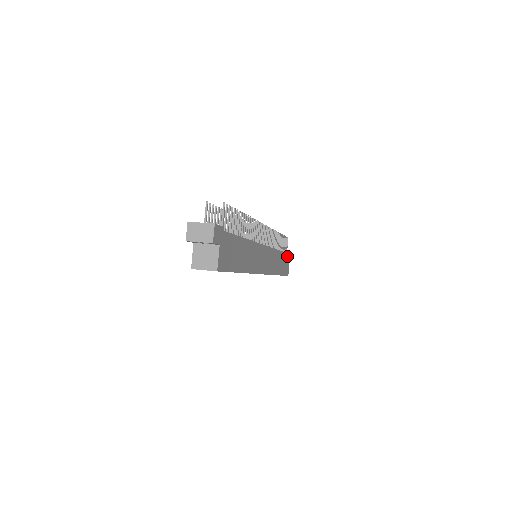
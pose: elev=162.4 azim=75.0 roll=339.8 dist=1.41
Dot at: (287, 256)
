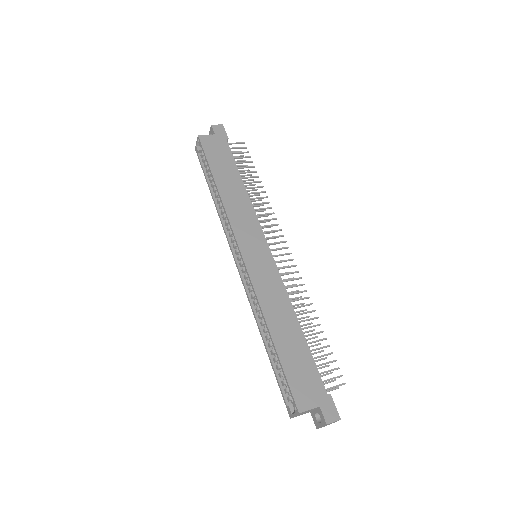
Dot at: (318, 381)
